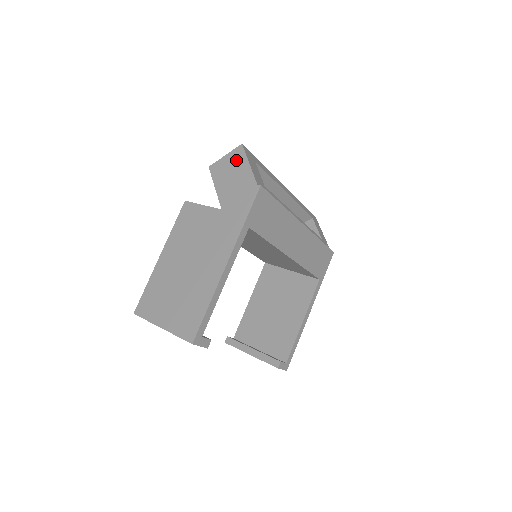
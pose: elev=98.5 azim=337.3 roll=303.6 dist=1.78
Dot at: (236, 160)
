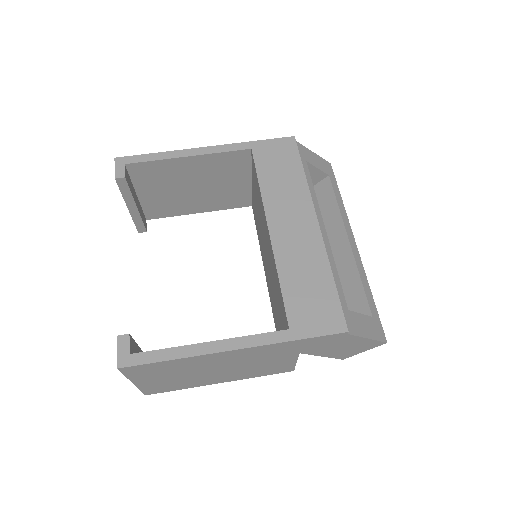
Dot at: occluded
